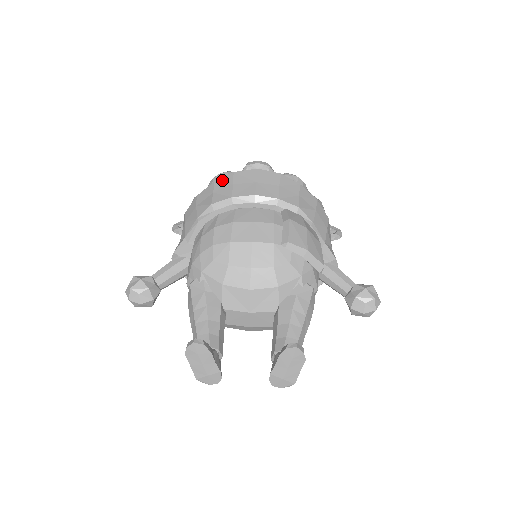
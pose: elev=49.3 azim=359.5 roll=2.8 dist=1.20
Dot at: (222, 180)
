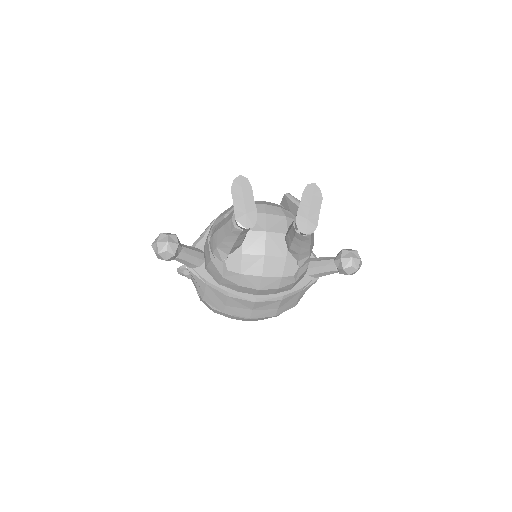
Dot at: occluded
